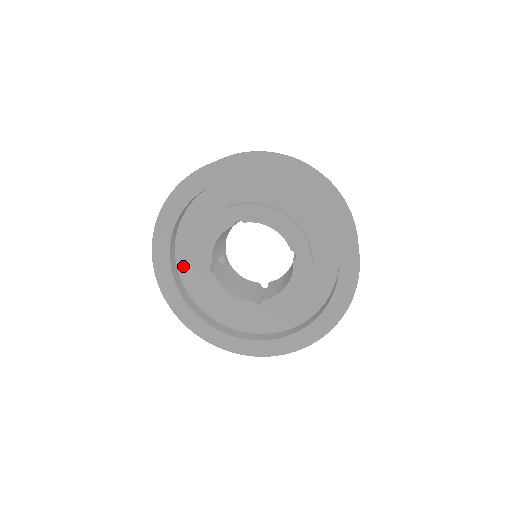
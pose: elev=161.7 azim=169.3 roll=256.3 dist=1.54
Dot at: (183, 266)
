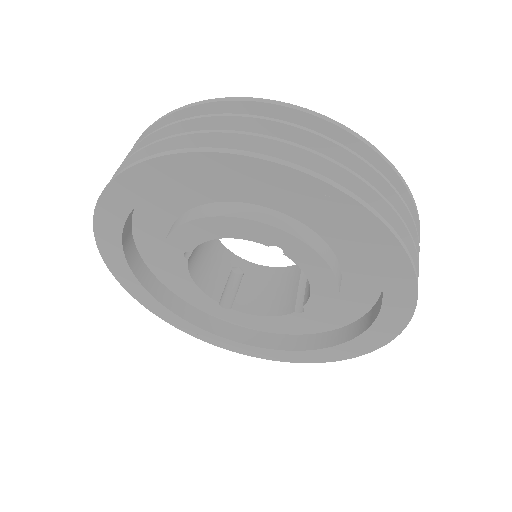
Dot at: occluded
